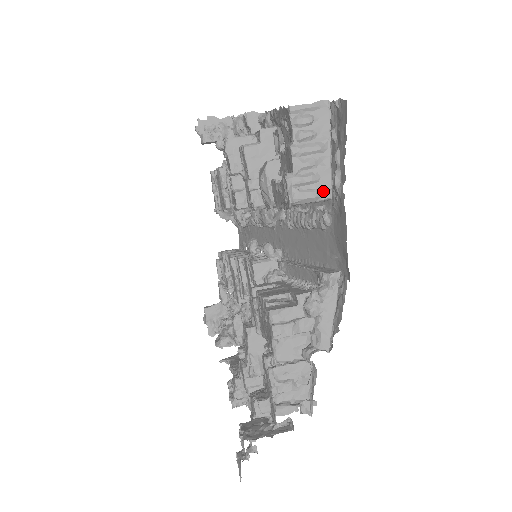
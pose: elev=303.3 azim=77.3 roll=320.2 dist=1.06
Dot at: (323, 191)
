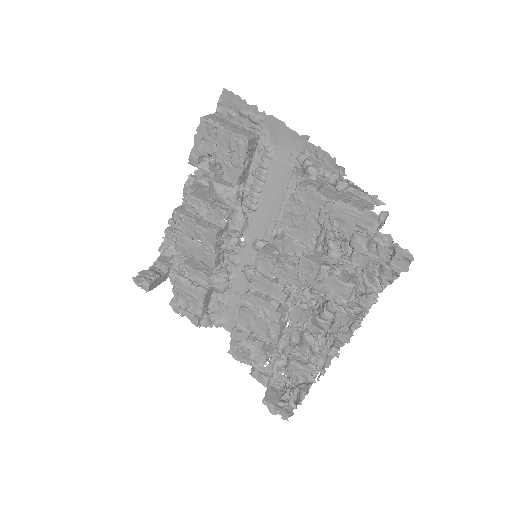
Dot at: (253, 134)
